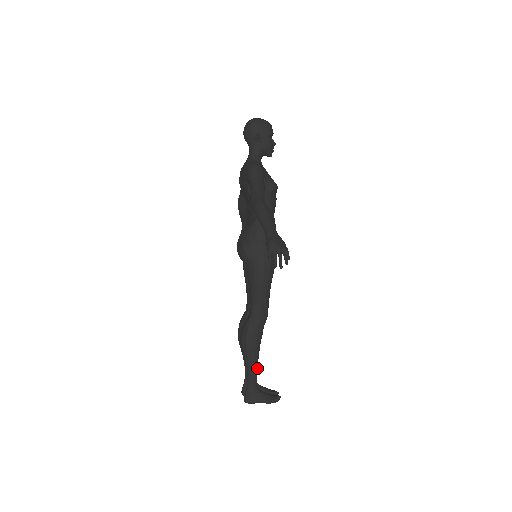
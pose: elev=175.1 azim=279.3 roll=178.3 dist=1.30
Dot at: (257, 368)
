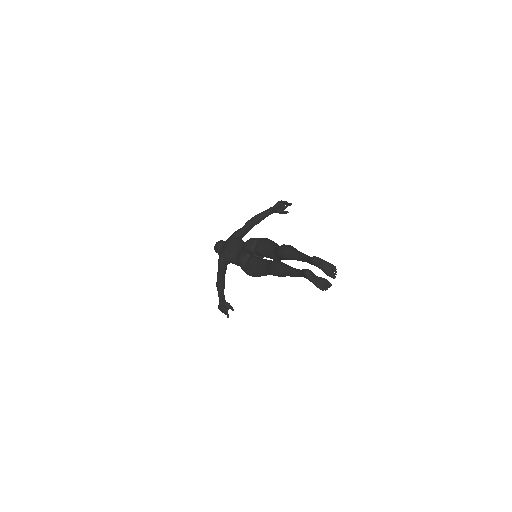
Dot at: occluded
